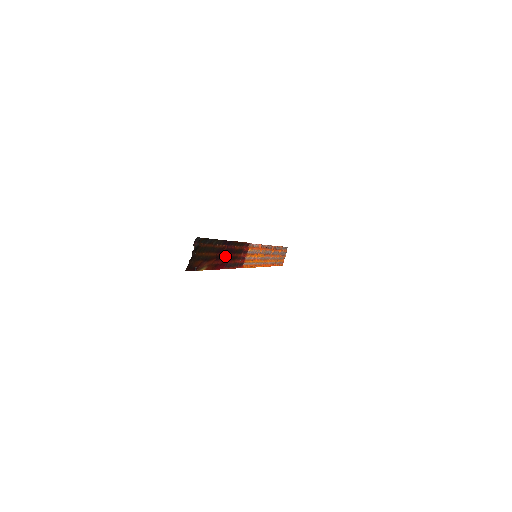
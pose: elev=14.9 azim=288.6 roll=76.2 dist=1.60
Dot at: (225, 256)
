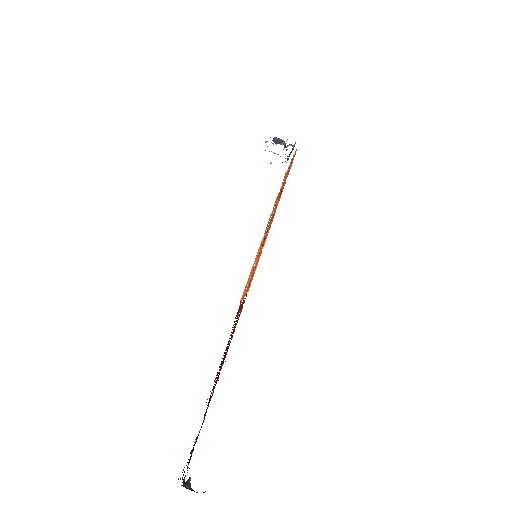
Dot at: occluded
